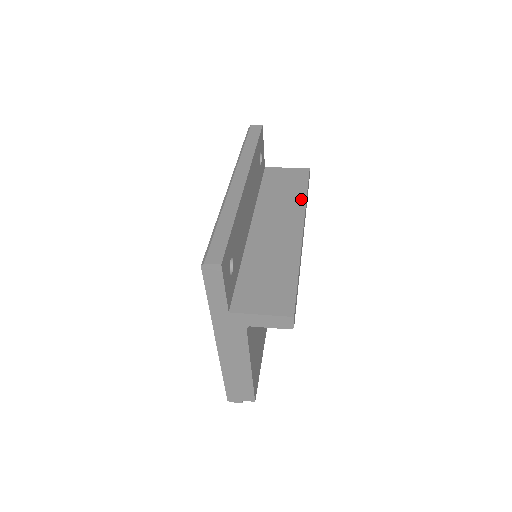
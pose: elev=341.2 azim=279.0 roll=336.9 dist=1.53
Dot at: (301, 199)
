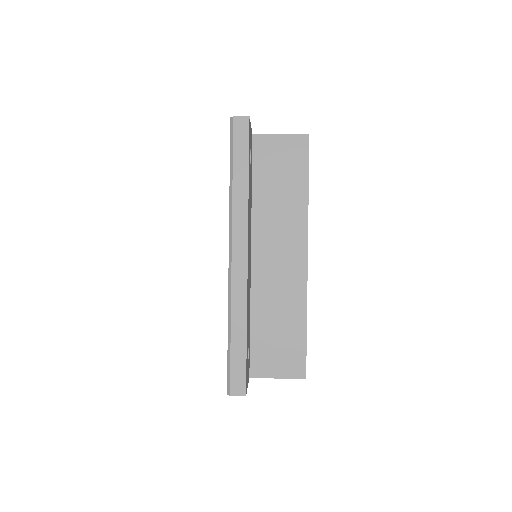
Dot at: (302, 204)
